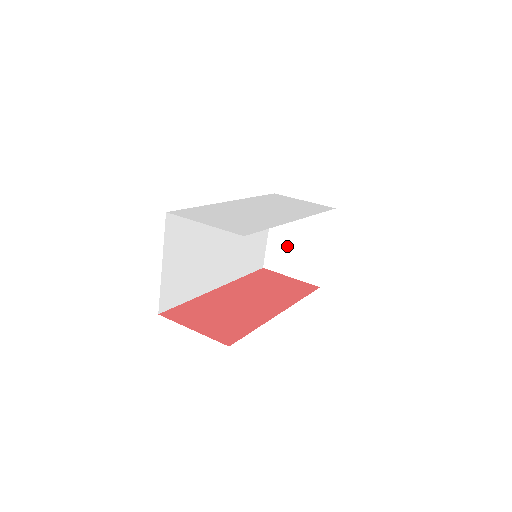
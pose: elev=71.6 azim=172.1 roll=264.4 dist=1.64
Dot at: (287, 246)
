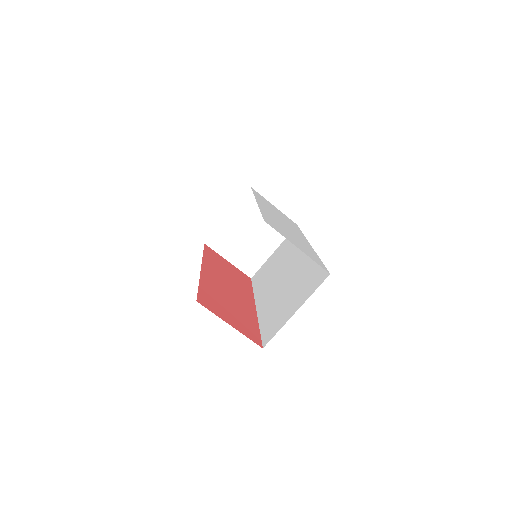
Dot at: (239, 235)
